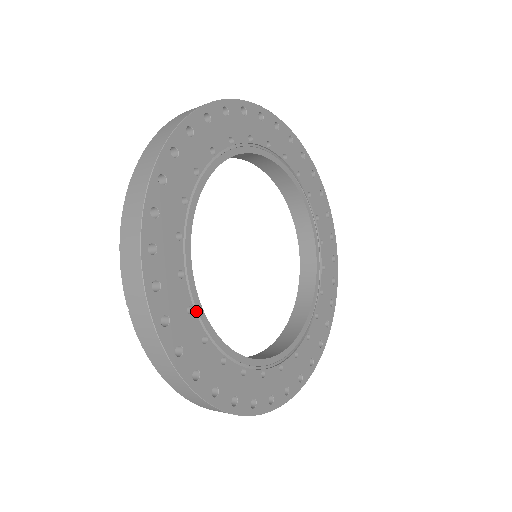
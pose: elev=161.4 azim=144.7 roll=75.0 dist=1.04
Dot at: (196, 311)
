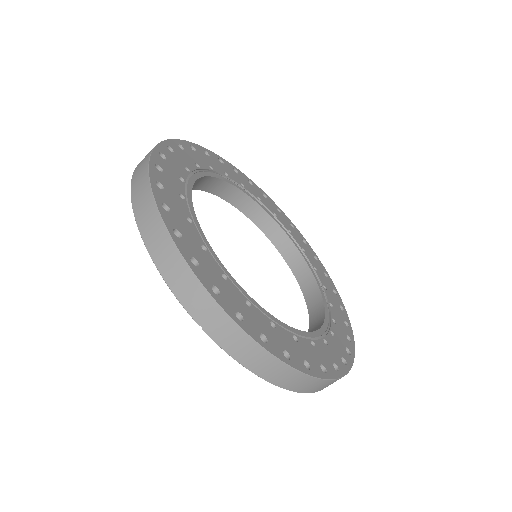
Dot at: (252, 304)
